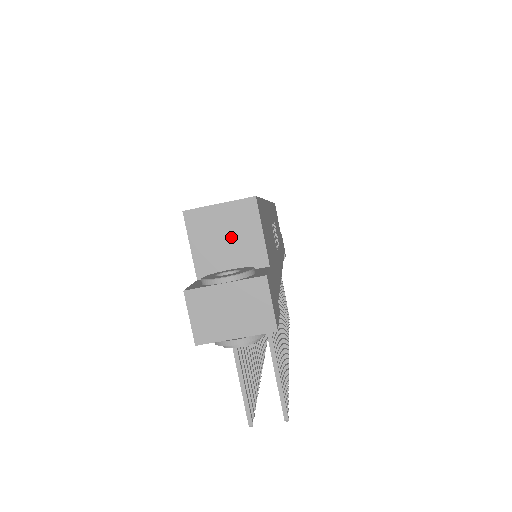
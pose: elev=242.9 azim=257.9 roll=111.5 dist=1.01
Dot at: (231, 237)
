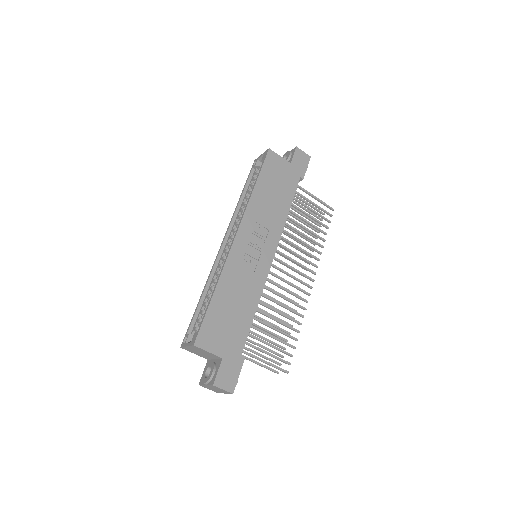
Dot at: (202, 353)
